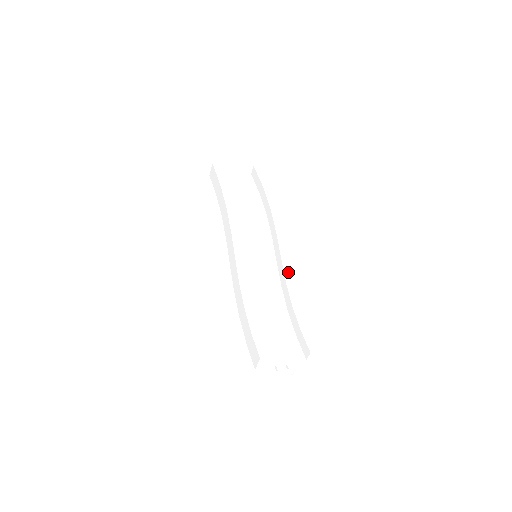
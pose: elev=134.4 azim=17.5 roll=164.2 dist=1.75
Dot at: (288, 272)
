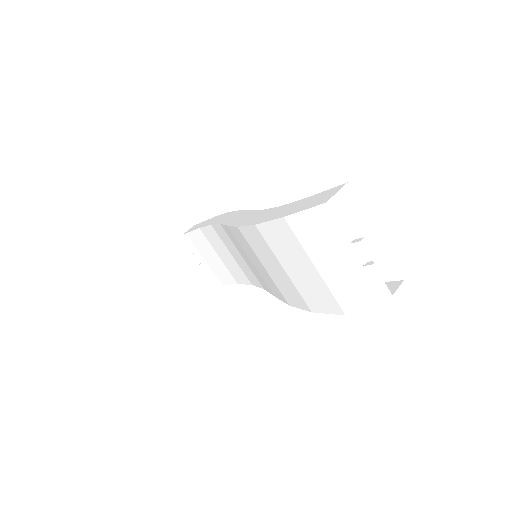
Dot at: occluded
